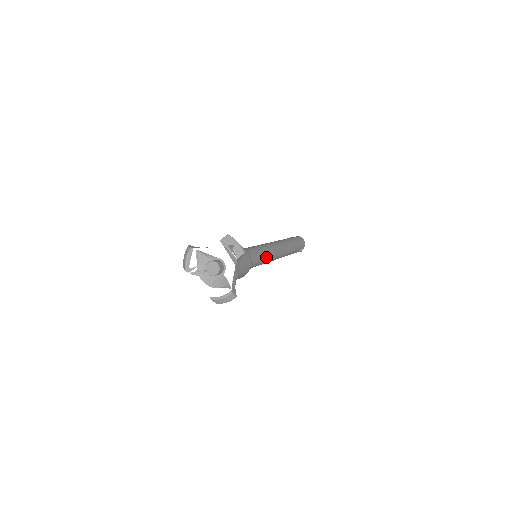
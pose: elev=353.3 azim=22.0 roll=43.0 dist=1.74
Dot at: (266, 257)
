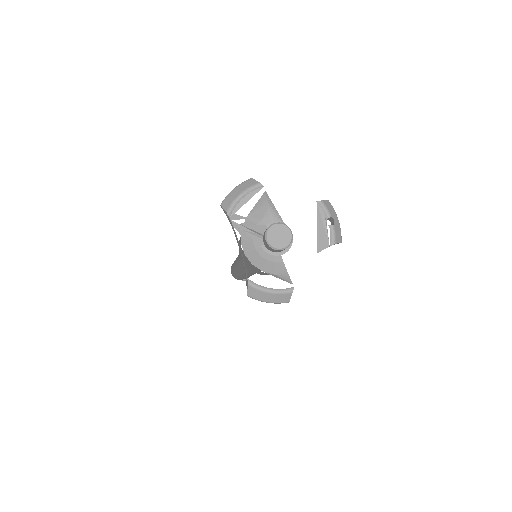
Dot at: occluded
